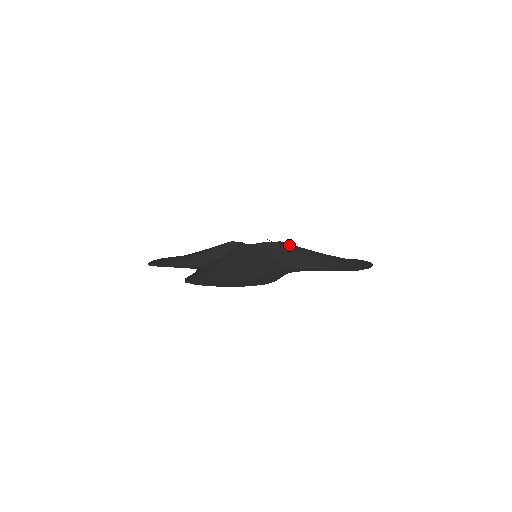
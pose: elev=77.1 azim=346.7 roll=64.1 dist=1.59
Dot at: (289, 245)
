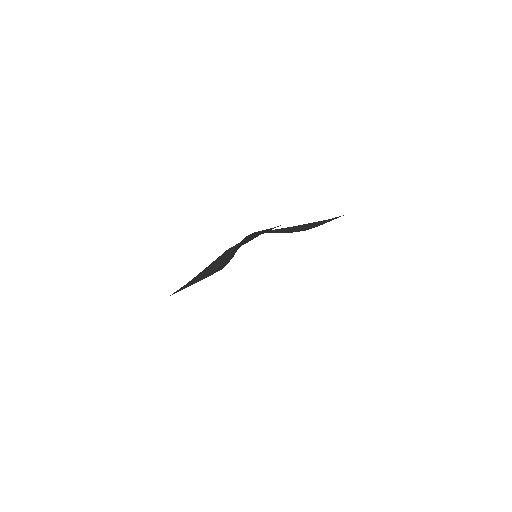
Dot at: occluded
